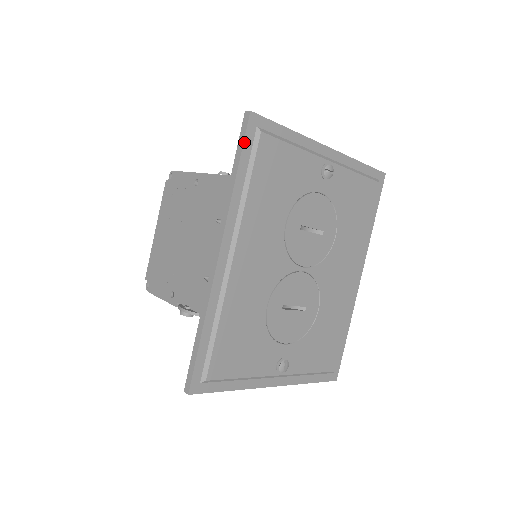
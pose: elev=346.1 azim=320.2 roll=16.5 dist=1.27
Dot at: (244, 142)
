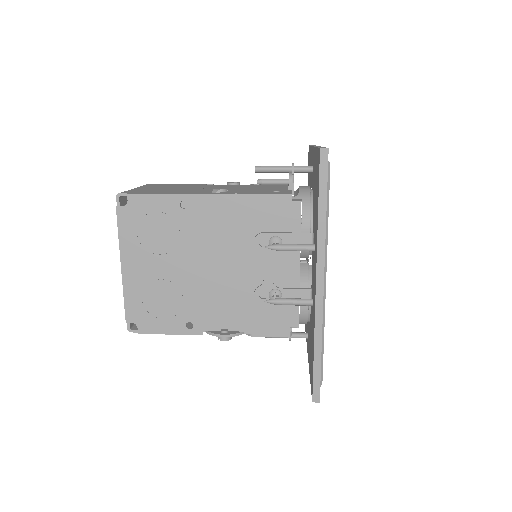
Dot at: (327, 179)
